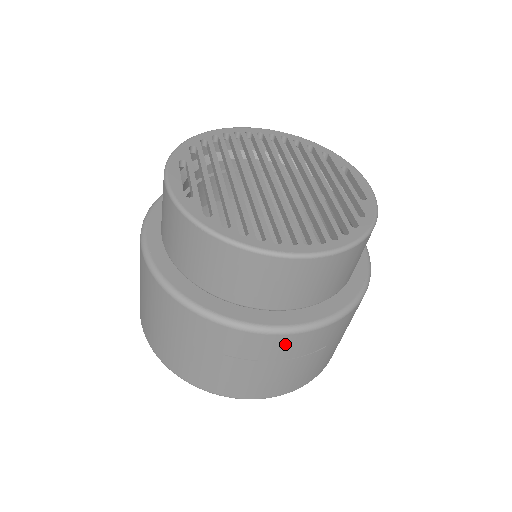
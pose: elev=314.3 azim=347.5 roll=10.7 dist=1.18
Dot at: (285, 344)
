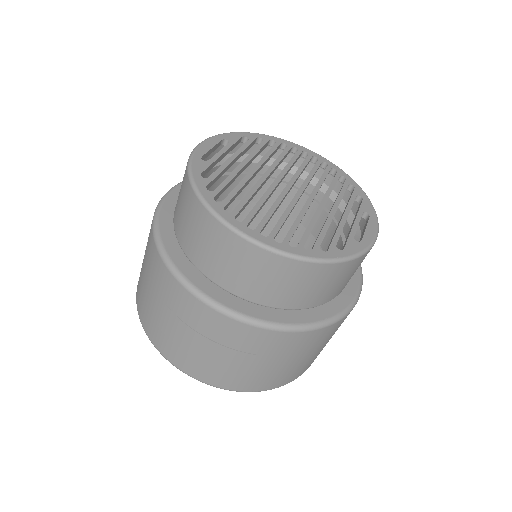
Dot at: (212, 320)
